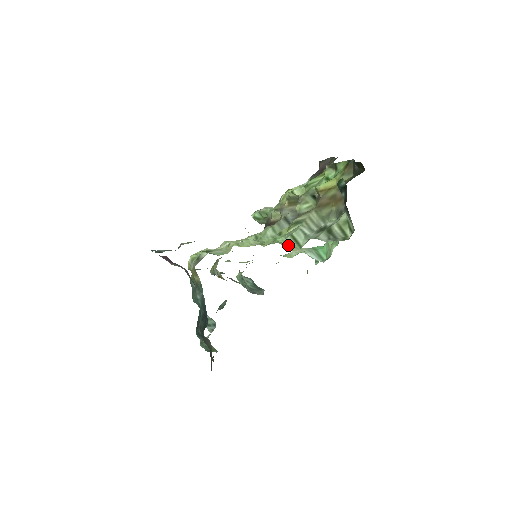
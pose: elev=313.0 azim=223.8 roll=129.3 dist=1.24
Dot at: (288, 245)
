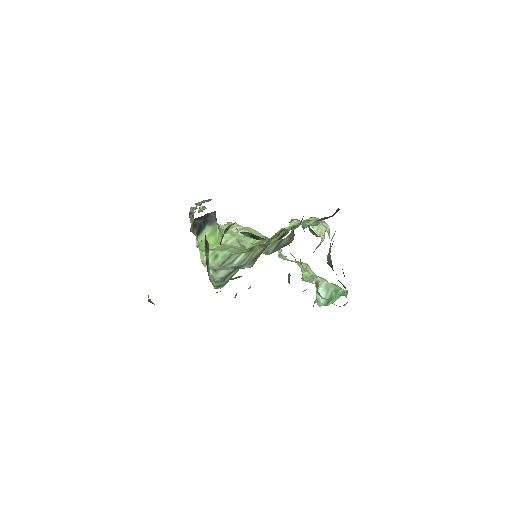
Dot at: (218, 260)
